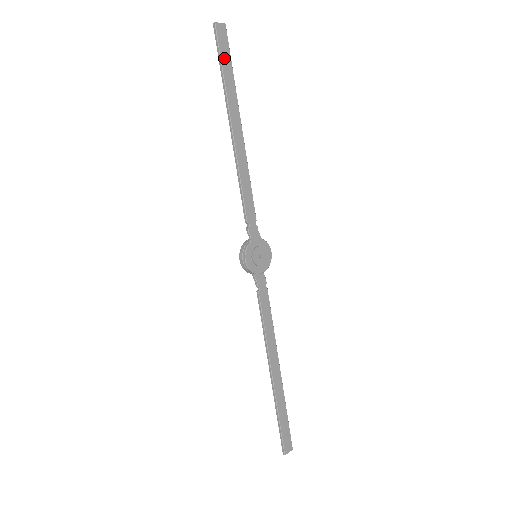
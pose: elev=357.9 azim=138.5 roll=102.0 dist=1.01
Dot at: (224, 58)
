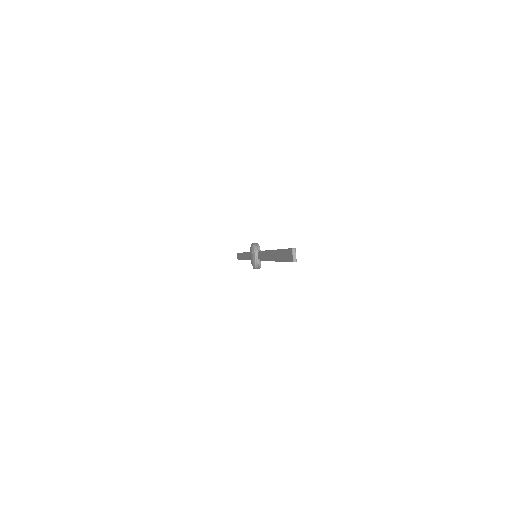
Dot at: occluded
